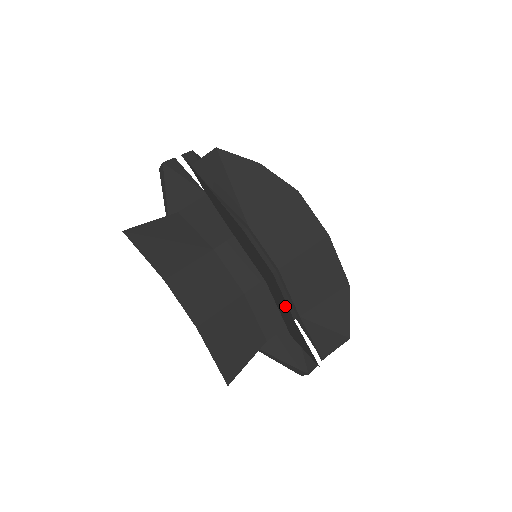
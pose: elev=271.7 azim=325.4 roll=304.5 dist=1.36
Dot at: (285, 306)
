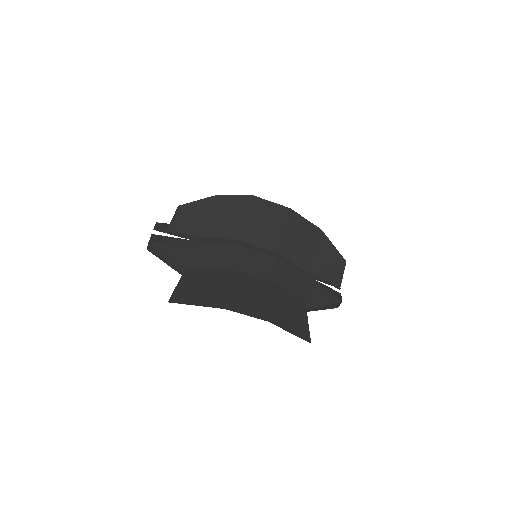
Dot at: occluded
